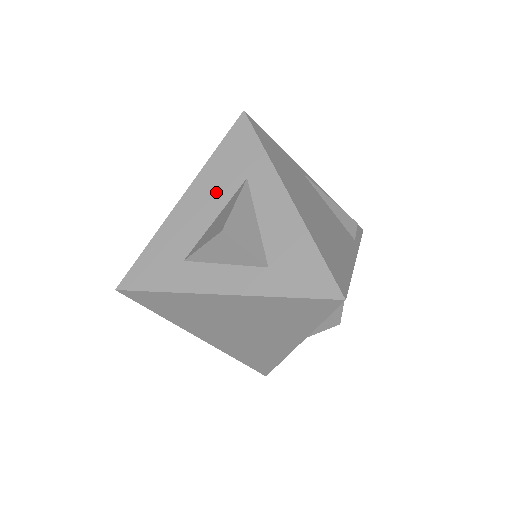
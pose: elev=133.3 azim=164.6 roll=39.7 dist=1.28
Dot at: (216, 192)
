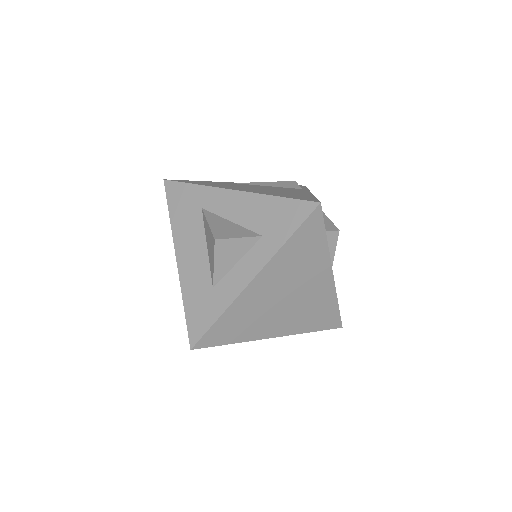
Dot at: (192, 234)
